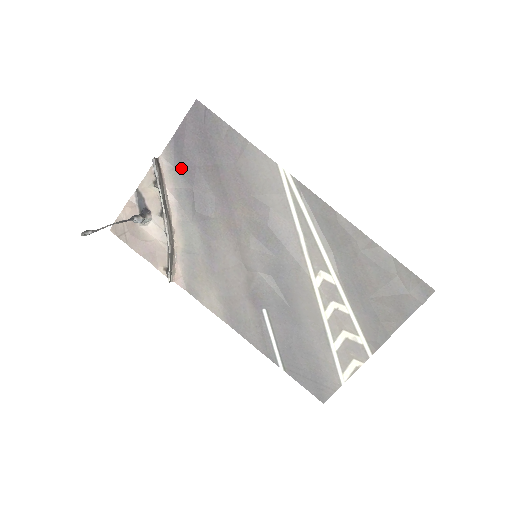
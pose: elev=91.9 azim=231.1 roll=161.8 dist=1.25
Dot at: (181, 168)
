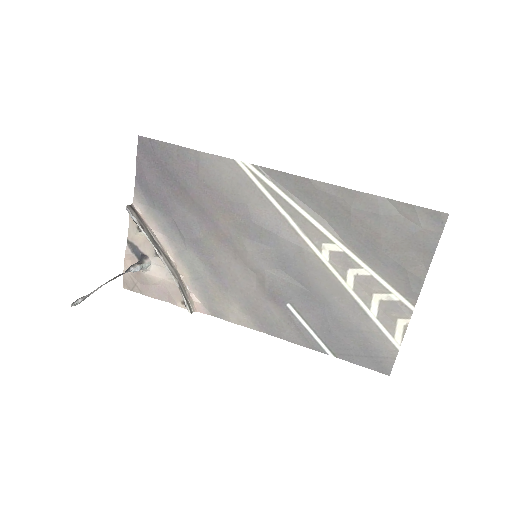
Dot at: (155, 204)
